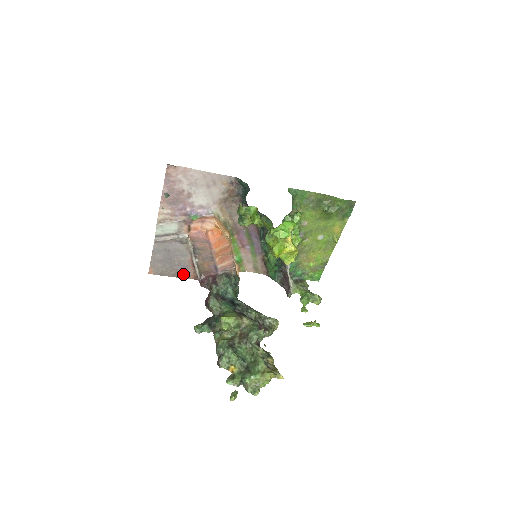
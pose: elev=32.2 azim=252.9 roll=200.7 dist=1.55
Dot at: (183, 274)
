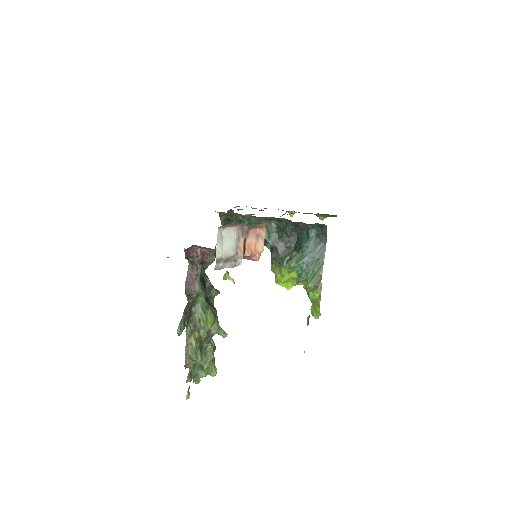
Dot at: occluded
